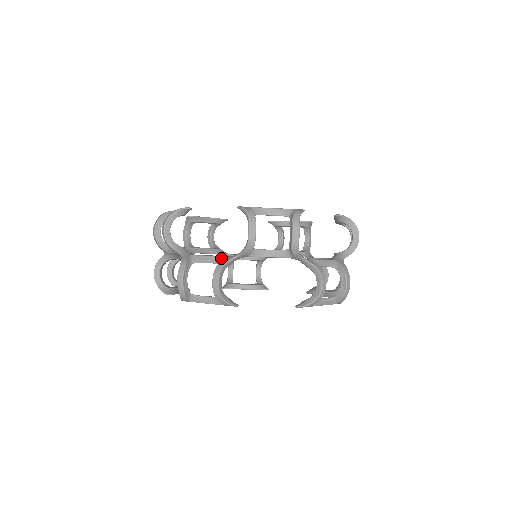
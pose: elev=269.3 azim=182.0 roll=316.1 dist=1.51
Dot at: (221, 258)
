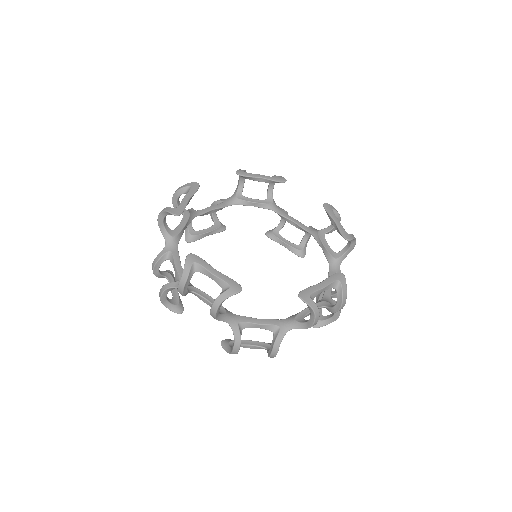
Dot at: (177, 276)
